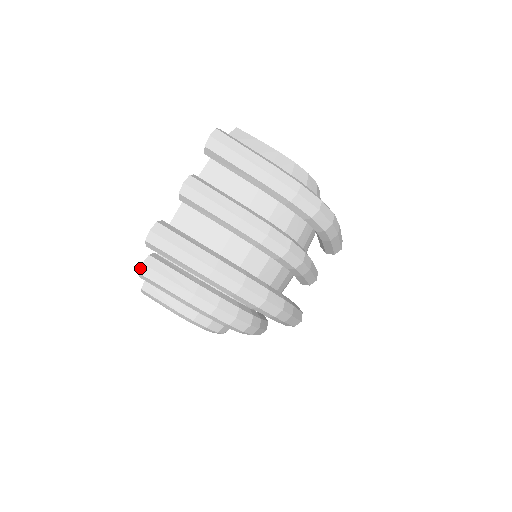
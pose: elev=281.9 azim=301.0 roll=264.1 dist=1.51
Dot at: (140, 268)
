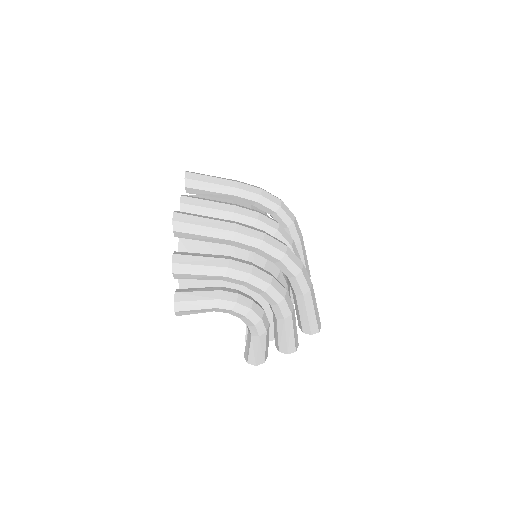
Dot at: (172, 258)
